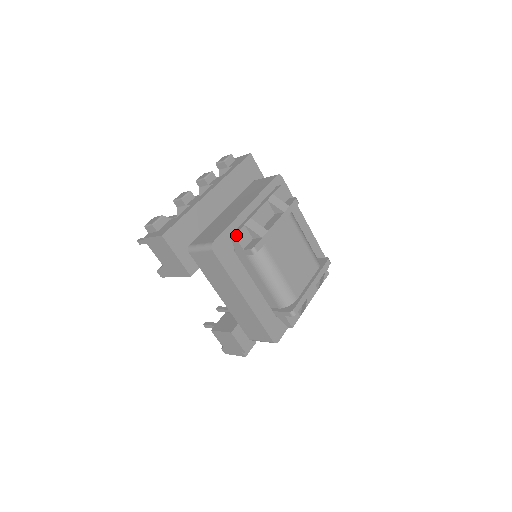
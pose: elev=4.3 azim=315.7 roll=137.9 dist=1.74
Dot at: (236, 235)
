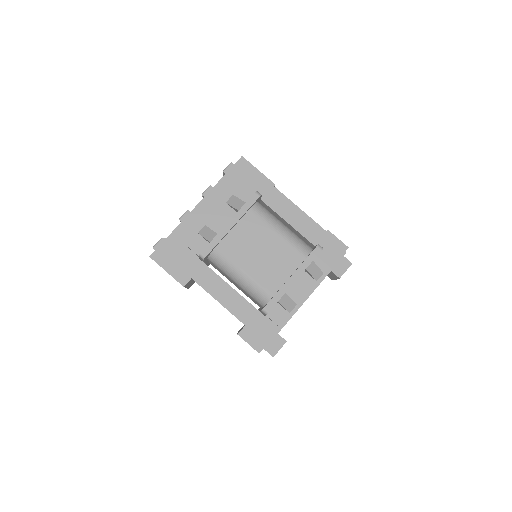
Dot at: (189, 245)
